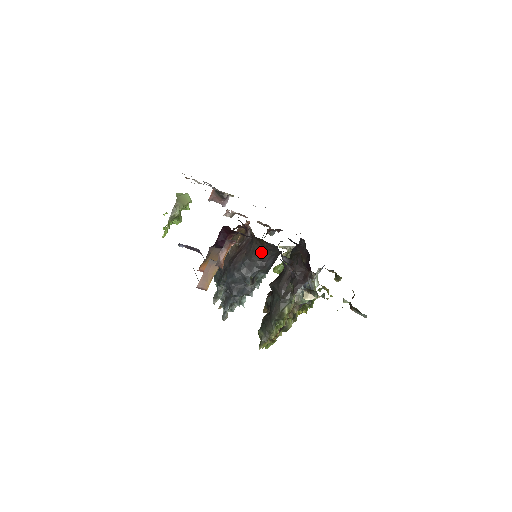
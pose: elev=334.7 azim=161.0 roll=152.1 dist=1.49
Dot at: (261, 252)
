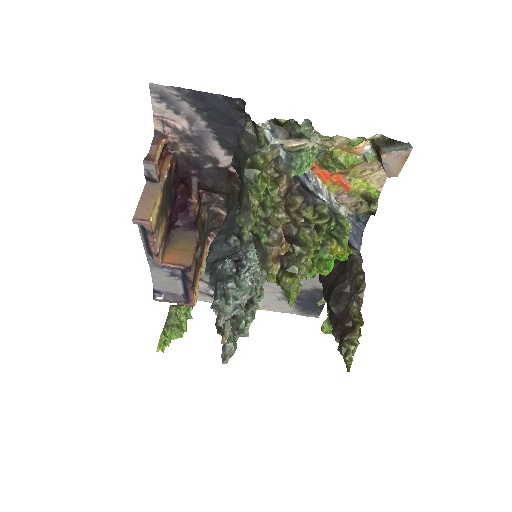
Dot at: occluded
